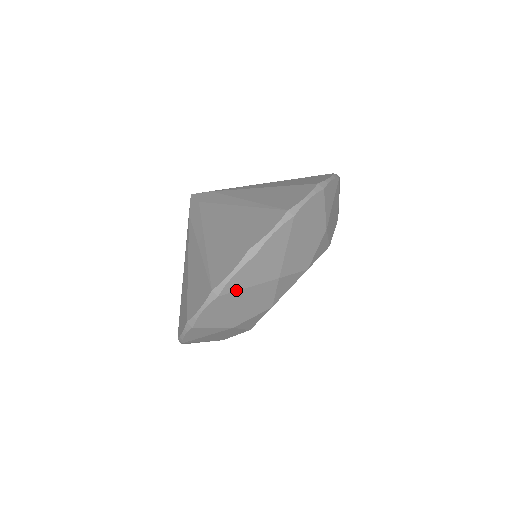
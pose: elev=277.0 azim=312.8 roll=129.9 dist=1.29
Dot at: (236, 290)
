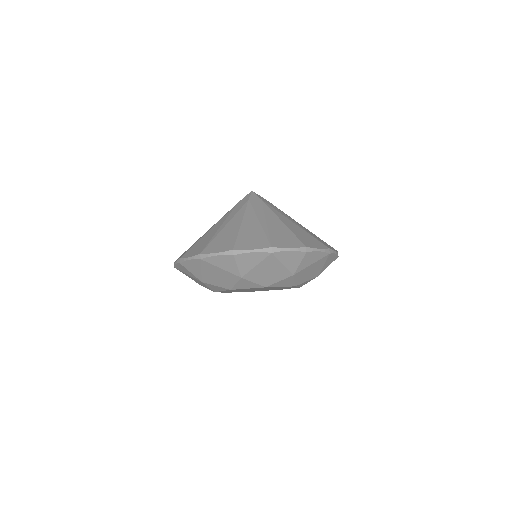
Dot at: (182, 271)
